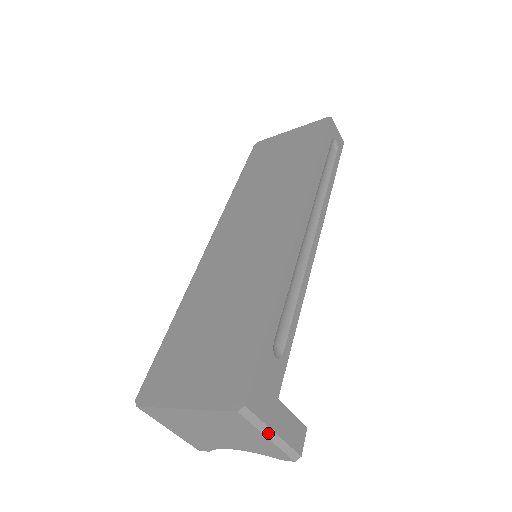
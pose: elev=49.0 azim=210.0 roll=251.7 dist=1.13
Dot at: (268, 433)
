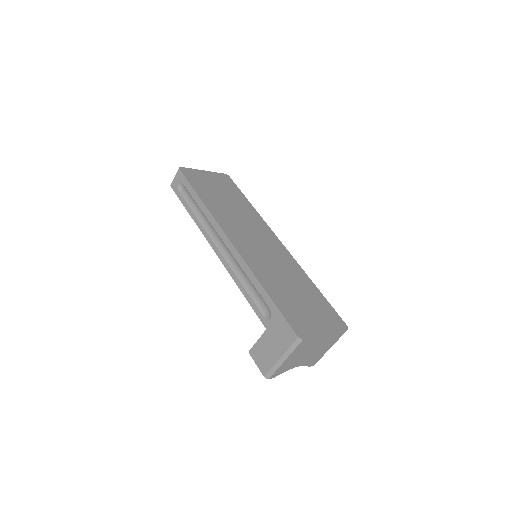
Dot at: (332, 345)
